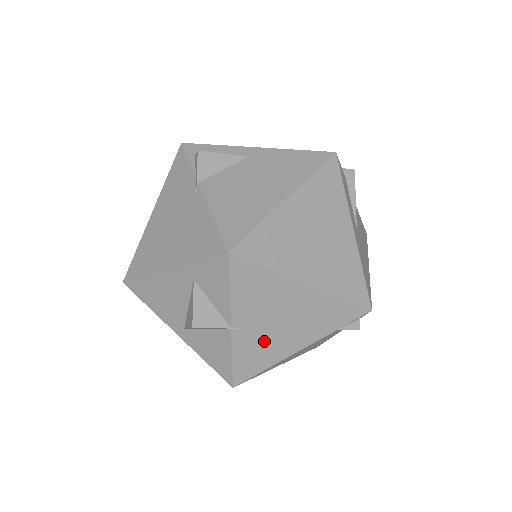
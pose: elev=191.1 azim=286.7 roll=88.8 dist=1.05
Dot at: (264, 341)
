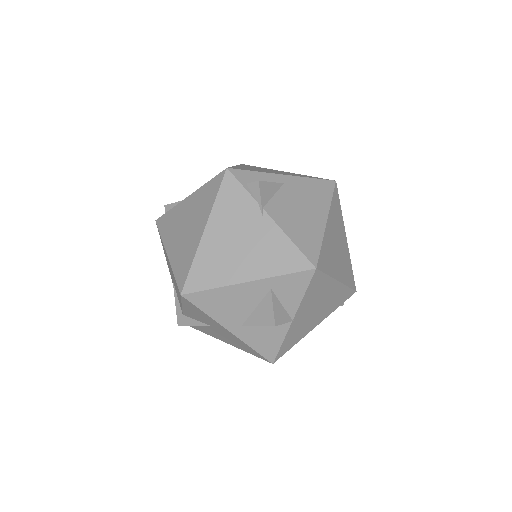
Dot at: (303, 325)
